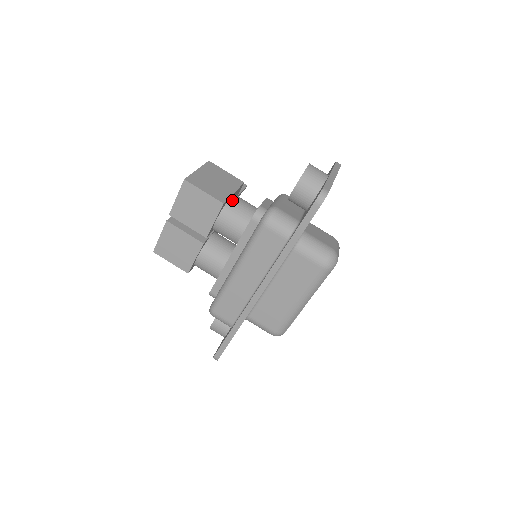
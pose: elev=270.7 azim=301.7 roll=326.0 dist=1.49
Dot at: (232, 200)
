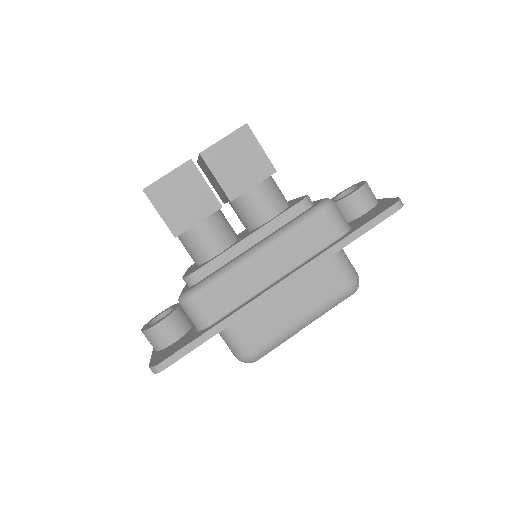
Dot at: occluded
